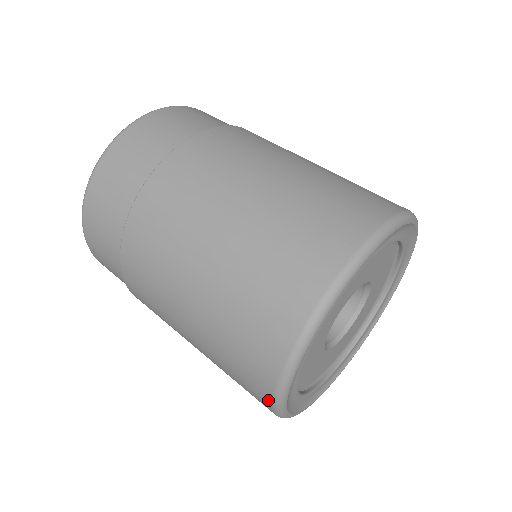
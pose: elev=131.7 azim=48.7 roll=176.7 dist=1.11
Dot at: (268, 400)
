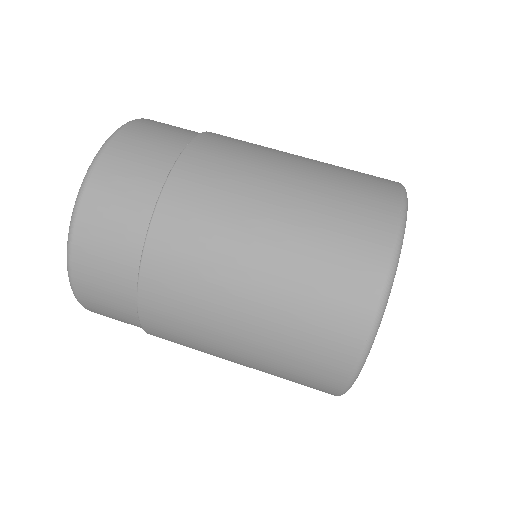
Dot at: occluded
